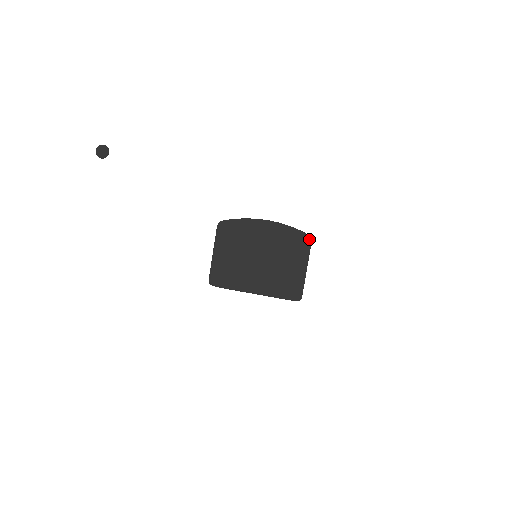
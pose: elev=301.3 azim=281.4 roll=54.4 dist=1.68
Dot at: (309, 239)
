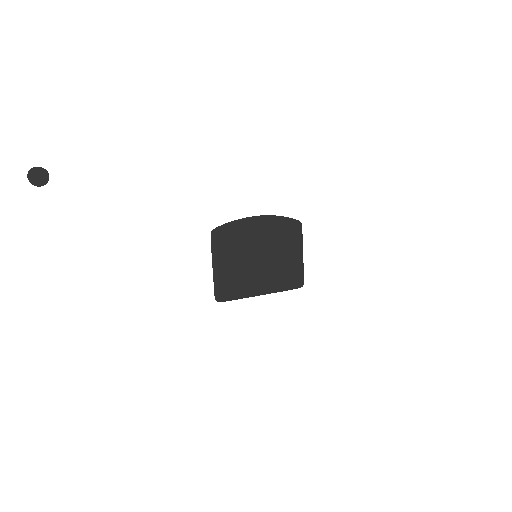
Dot at: (300, 224)
